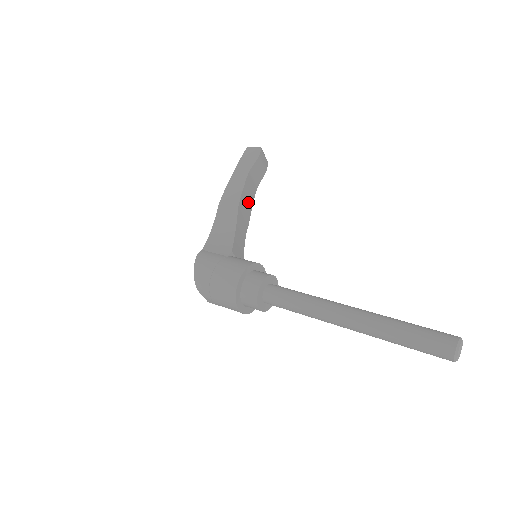
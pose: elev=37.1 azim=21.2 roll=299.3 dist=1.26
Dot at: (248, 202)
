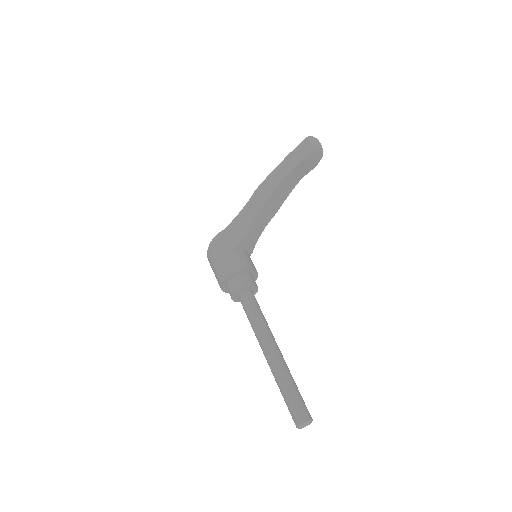
Dot at: (281, 196)
